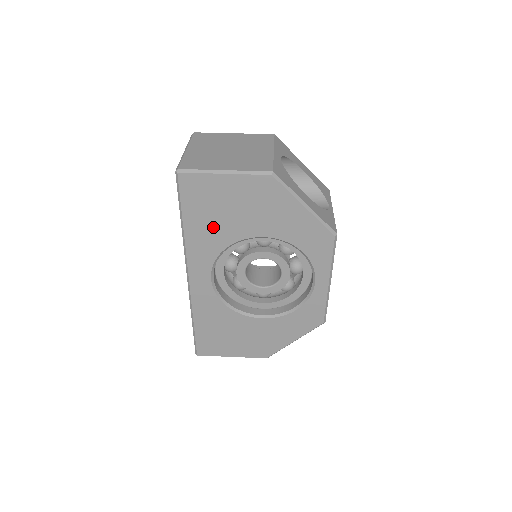
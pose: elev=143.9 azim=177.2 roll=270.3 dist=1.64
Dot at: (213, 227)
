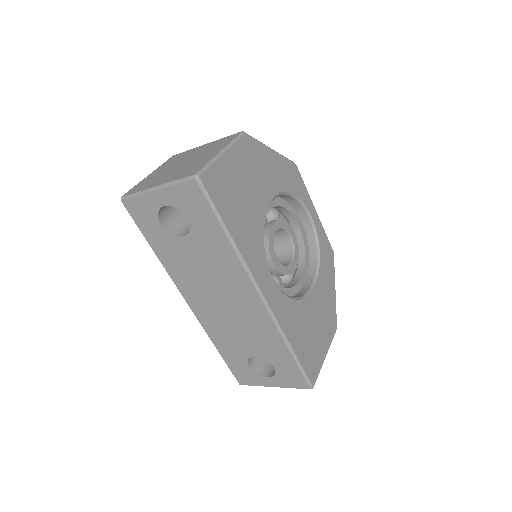
Dot at: (246, 218)
